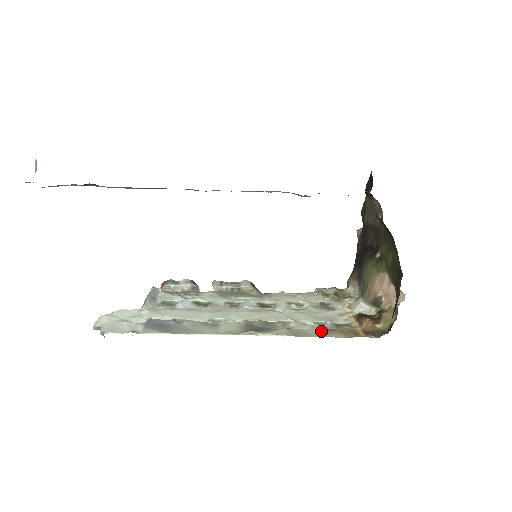
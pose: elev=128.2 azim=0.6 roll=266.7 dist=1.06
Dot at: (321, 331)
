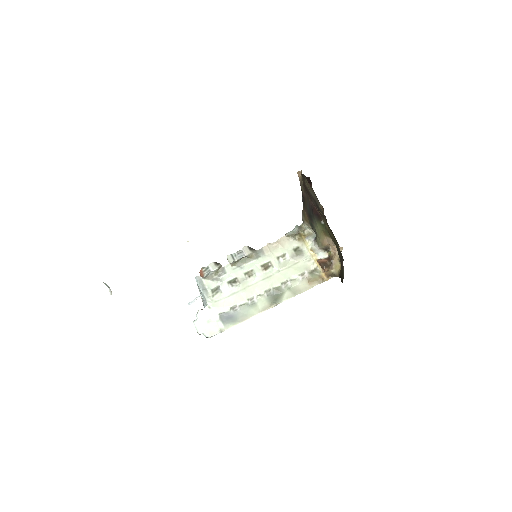
Dot at: (305, 284)
